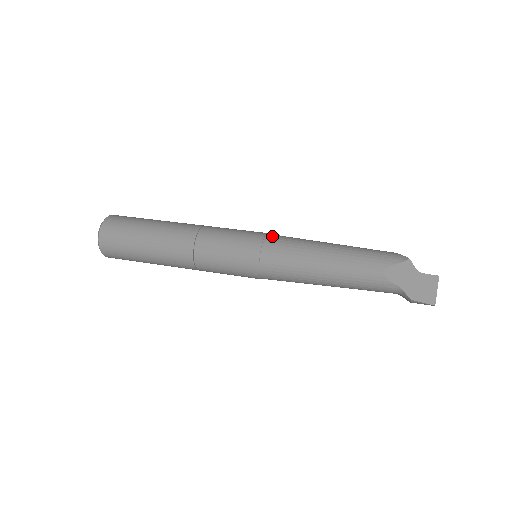
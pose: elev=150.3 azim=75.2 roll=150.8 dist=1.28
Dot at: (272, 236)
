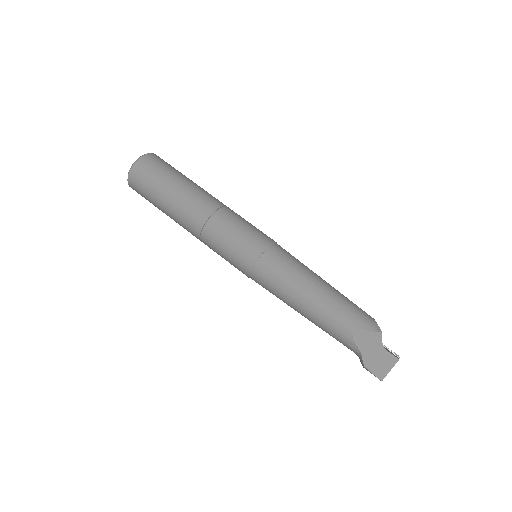
Dot at: (277, 248)
